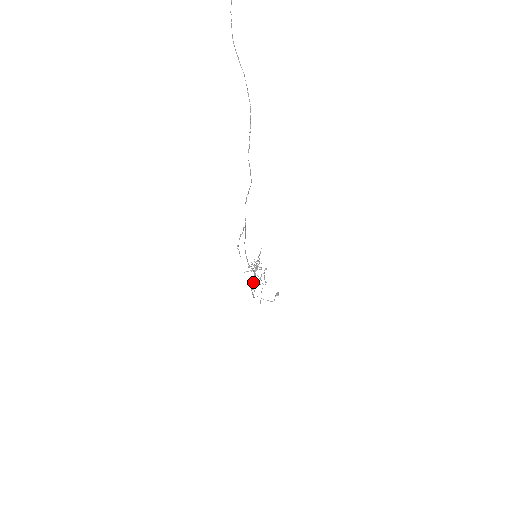
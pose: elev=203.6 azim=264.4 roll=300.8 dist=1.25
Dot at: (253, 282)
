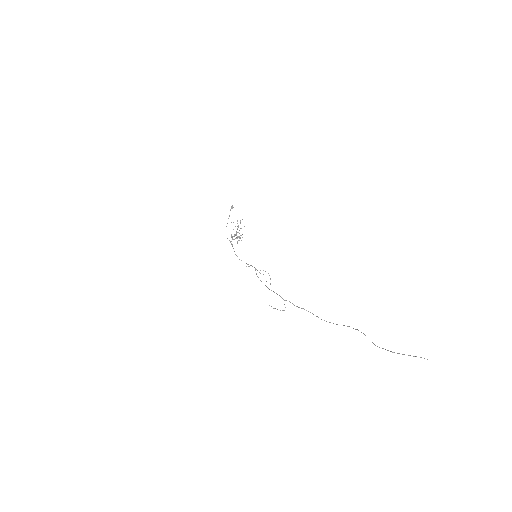
Dot at: (232, 238)
